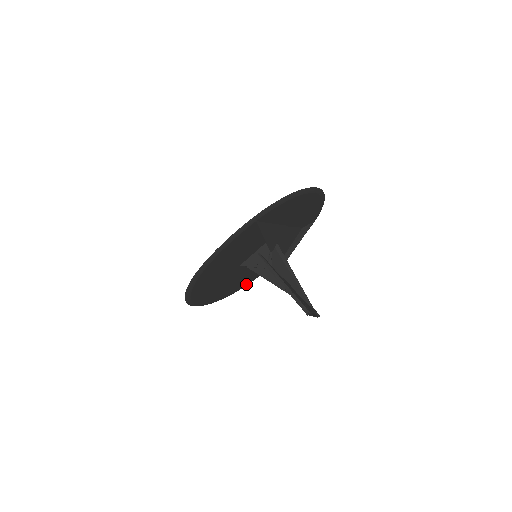
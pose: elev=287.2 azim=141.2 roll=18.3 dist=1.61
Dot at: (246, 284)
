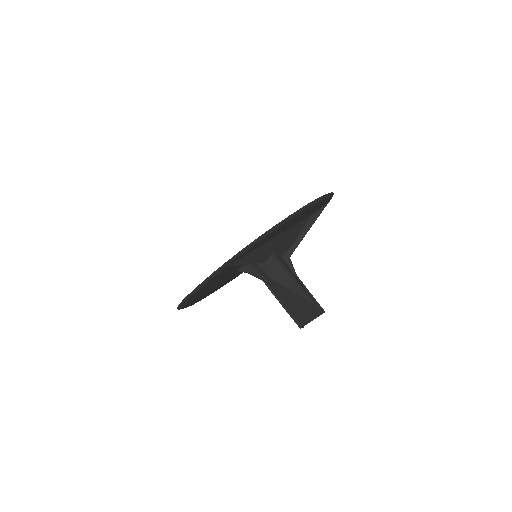
Dot at: occluded
